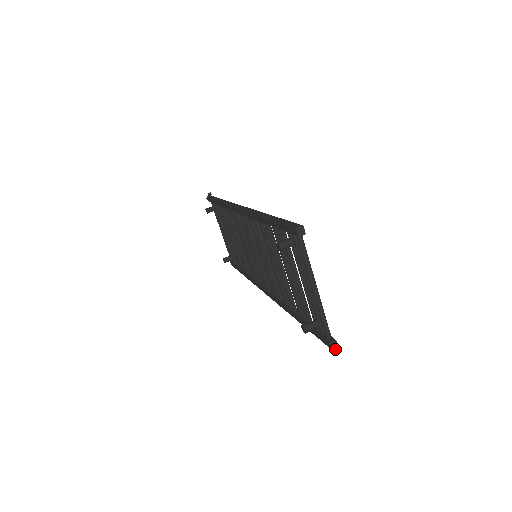
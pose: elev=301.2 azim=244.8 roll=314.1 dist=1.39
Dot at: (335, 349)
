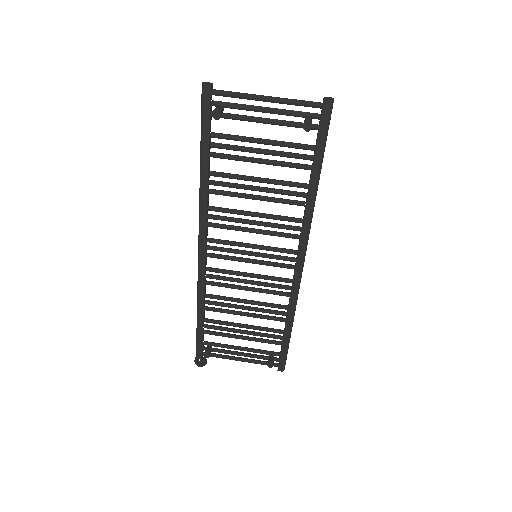
Dot at: (333, 99)
